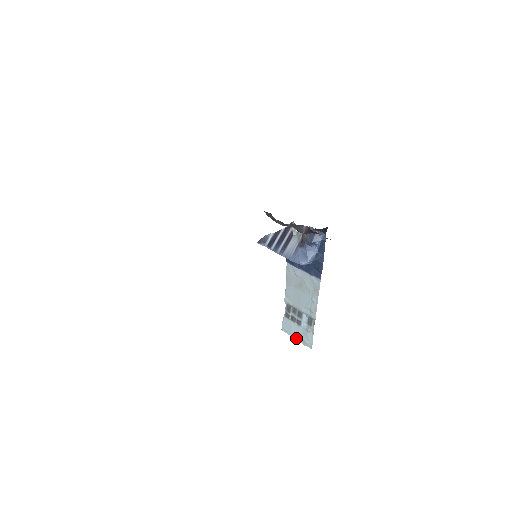
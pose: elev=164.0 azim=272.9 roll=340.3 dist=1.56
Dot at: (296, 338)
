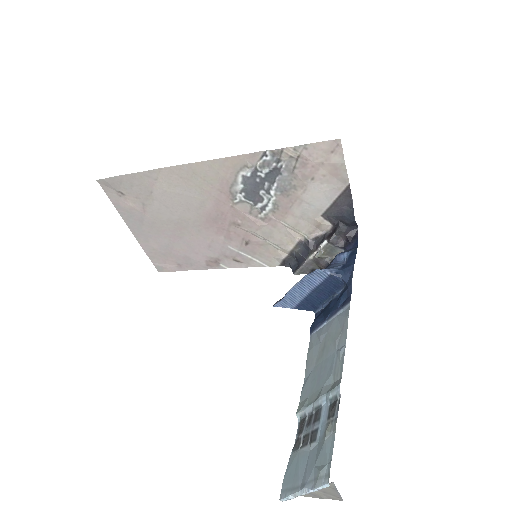
Dot at: (302, 485)
